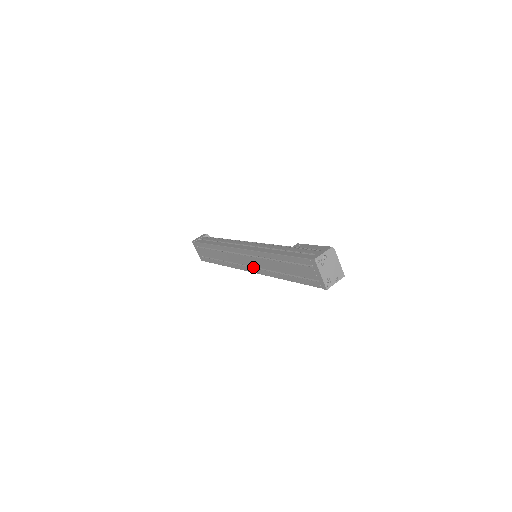
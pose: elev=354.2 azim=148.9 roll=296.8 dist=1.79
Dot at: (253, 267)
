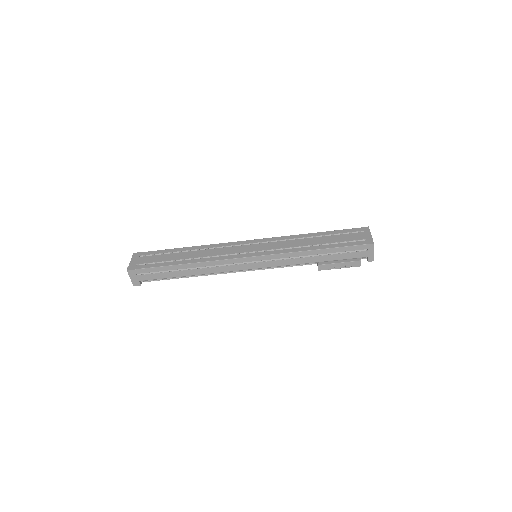
Dot at: (256, 253)
